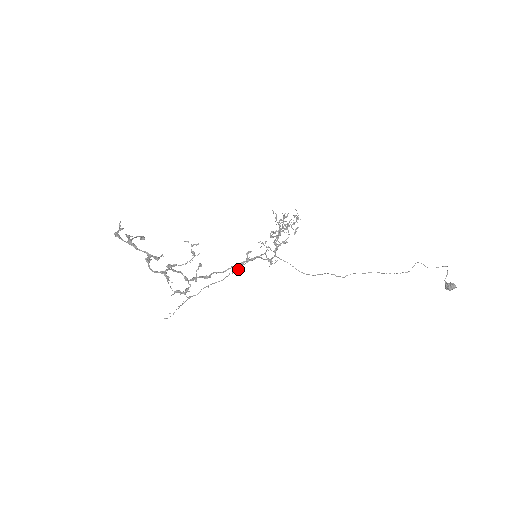
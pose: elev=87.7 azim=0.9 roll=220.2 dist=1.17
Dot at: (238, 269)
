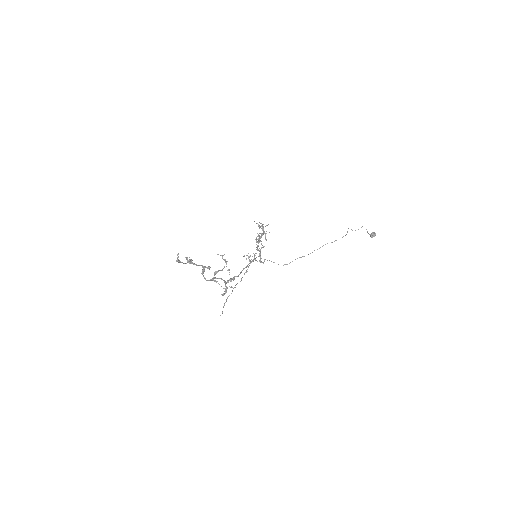
Dot at: occluded
